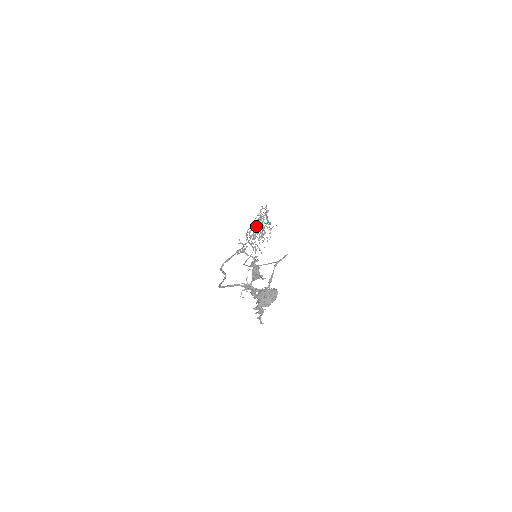
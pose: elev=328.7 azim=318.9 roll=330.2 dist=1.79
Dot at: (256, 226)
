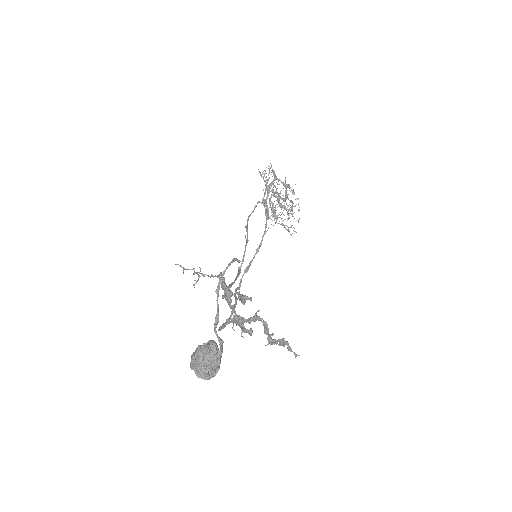
Dot at: (265, 203)
